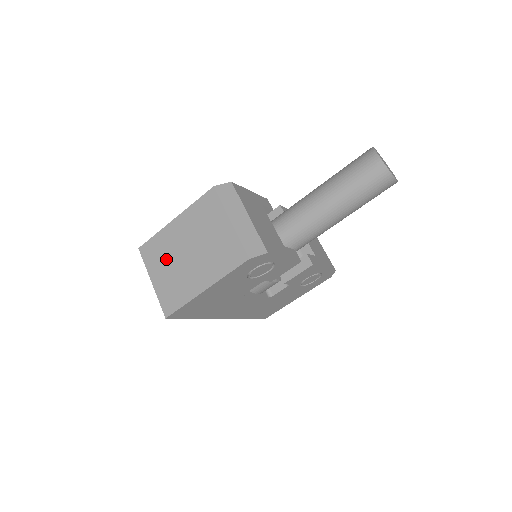
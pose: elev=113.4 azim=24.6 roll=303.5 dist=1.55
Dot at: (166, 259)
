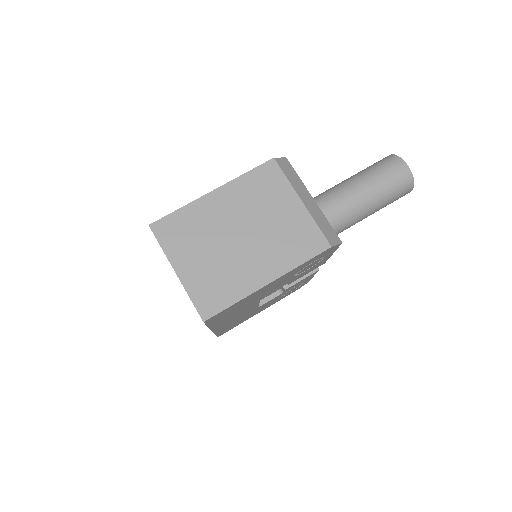
Dot at: (201, 242)
